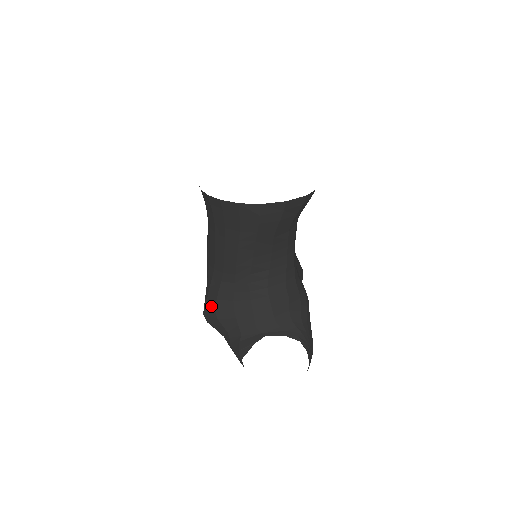
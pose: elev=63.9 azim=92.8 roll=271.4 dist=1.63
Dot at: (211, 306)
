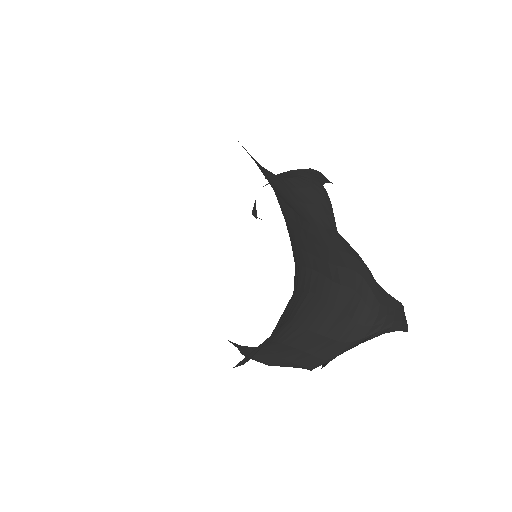
Dot at: occluded
